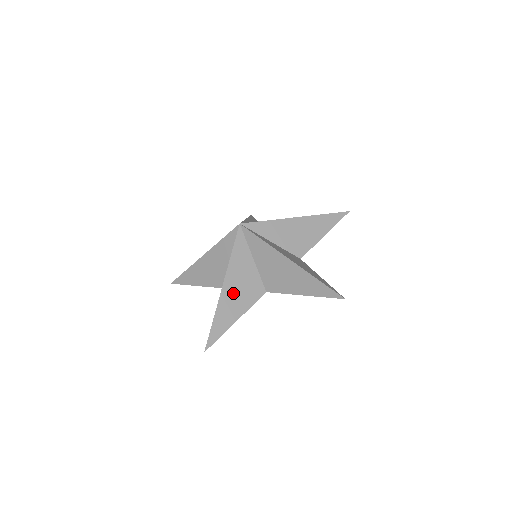
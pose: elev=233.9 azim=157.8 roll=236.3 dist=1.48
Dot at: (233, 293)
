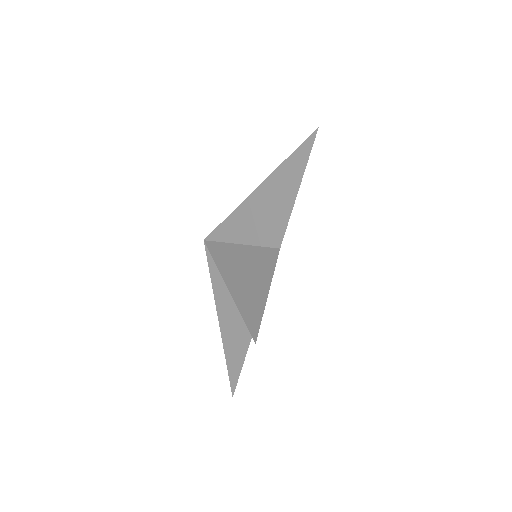
Dot at: (242, 278)
